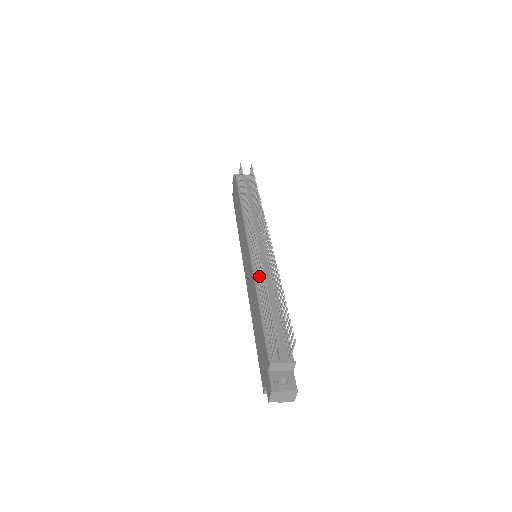
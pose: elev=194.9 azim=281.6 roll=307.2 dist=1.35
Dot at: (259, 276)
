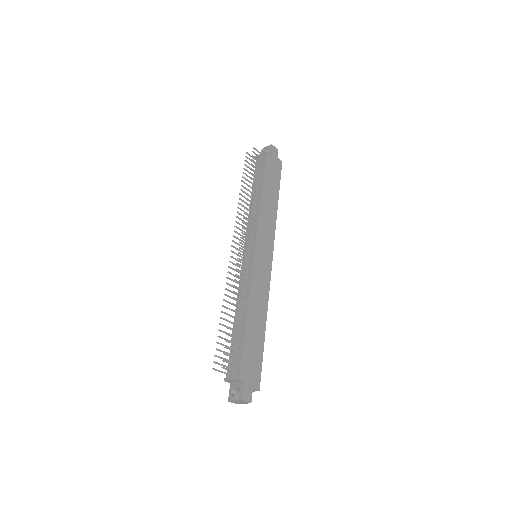
Dot at: (234, 293)
